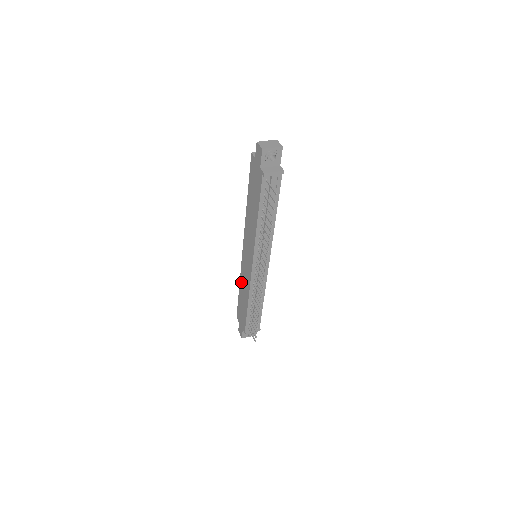
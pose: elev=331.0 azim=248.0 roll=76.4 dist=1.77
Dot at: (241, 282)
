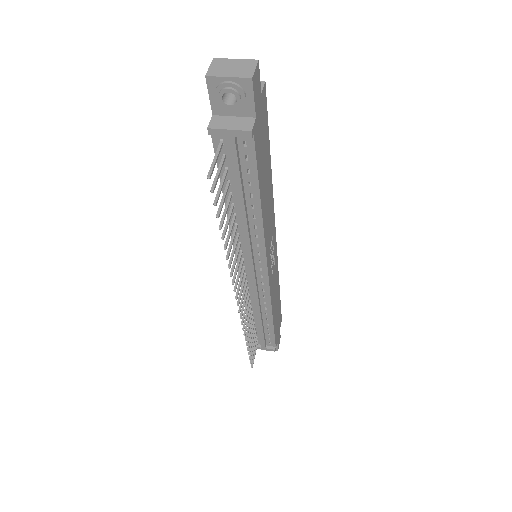
Dot at: occluded
